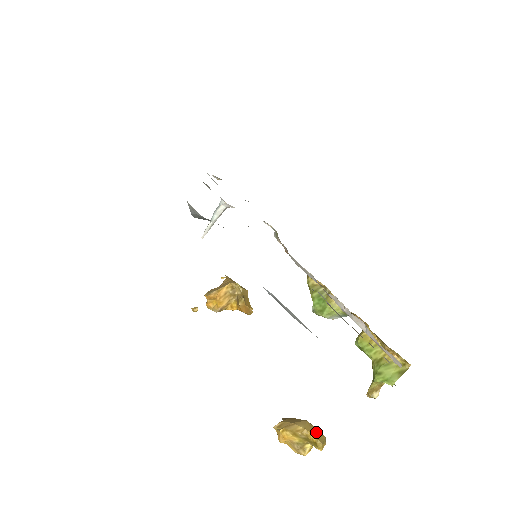
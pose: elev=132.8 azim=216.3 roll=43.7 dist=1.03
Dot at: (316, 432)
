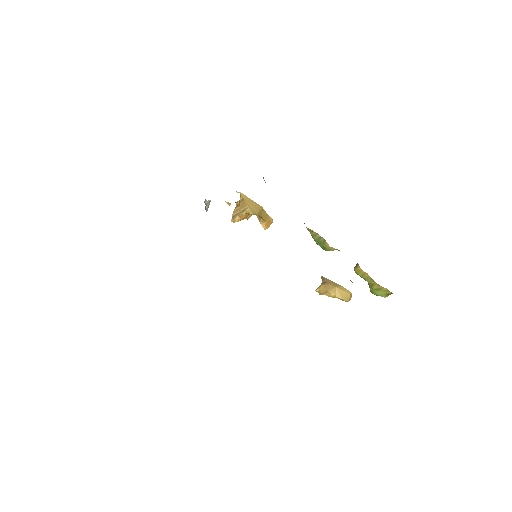
Dot at: (343, 295)
